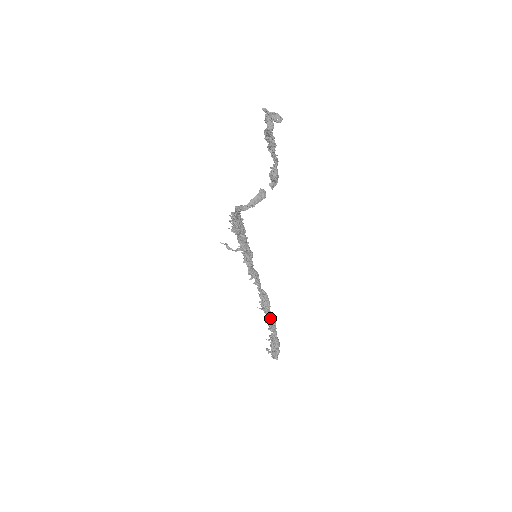
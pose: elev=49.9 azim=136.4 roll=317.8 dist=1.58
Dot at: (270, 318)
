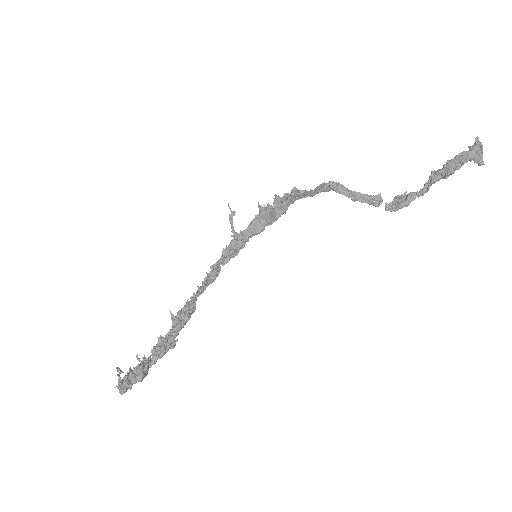
Dot at: (173, 337)
